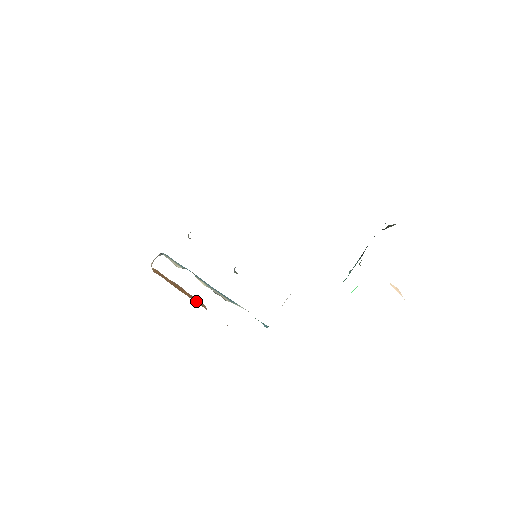
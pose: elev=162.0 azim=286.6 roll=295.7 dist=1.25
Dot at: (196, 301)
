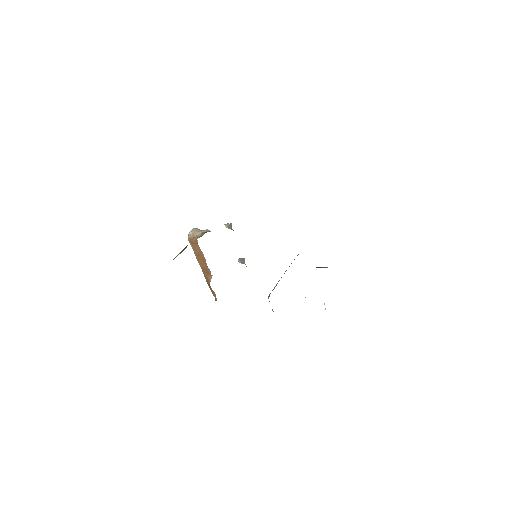
Dot at: (205, 271)
